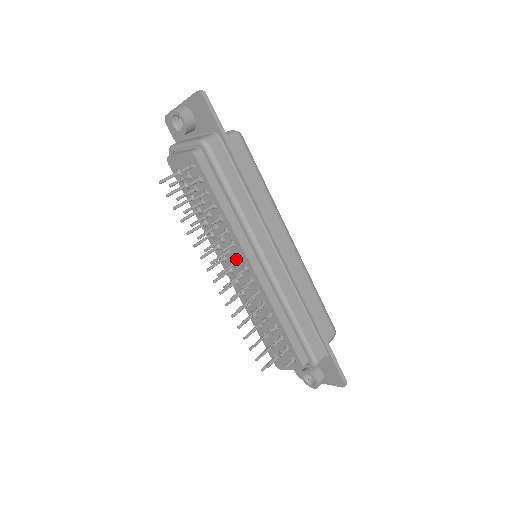
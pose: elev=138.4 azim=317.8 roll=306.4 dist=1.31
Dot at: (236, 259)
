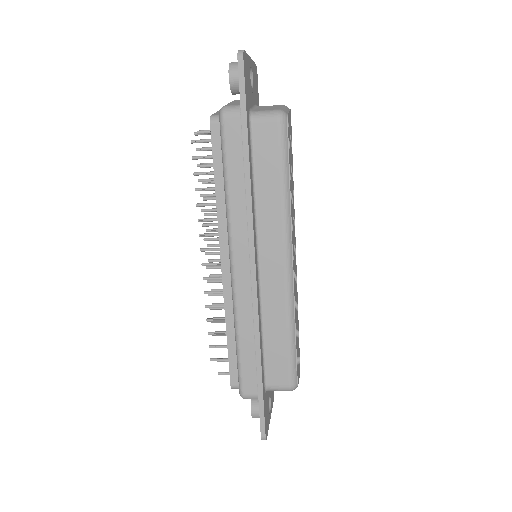
Dot at: (215, 246)
